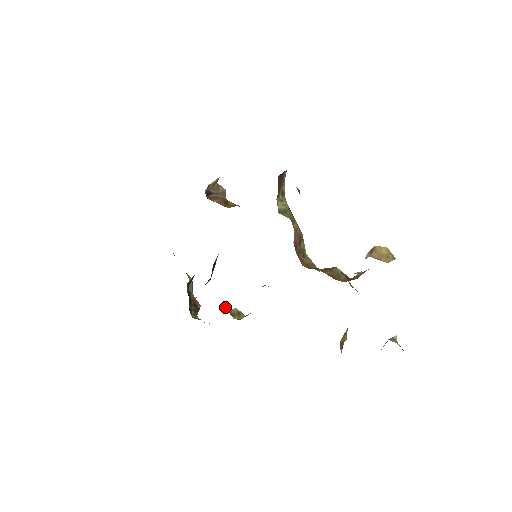
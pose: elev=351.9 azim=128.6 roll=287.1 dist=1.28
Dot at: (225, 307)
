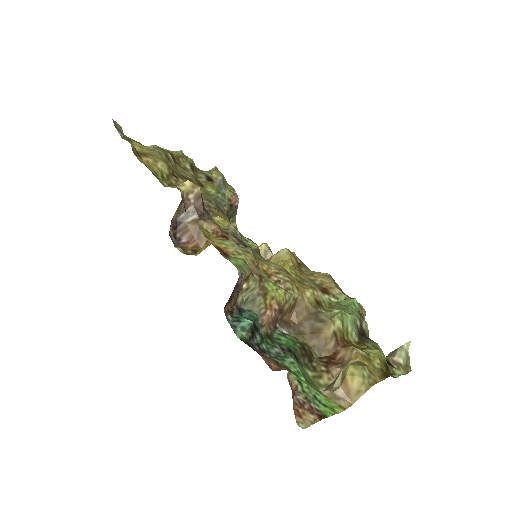
Dot at: occluded
